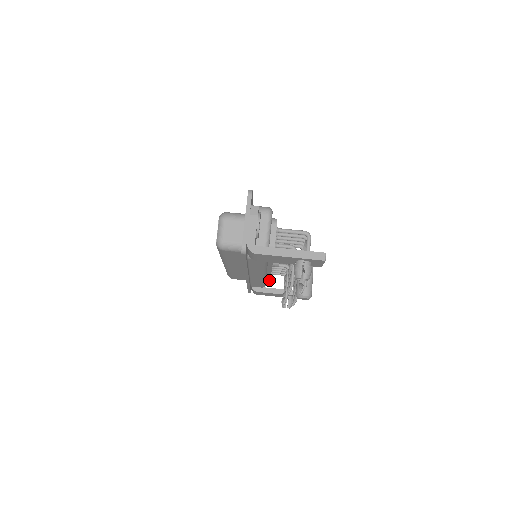
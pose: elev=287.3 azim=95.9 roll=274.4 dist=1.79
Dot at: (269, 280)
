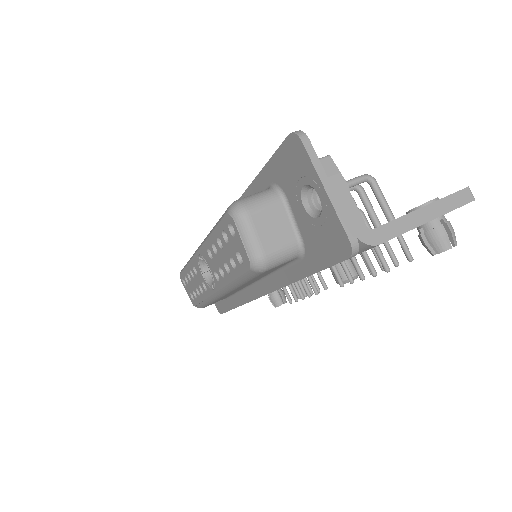
Dot at: occluded
